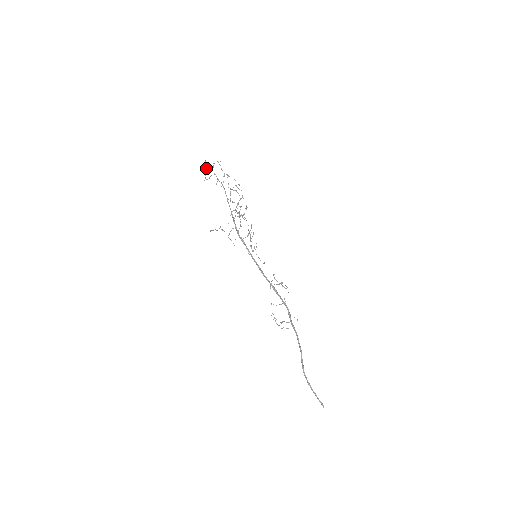
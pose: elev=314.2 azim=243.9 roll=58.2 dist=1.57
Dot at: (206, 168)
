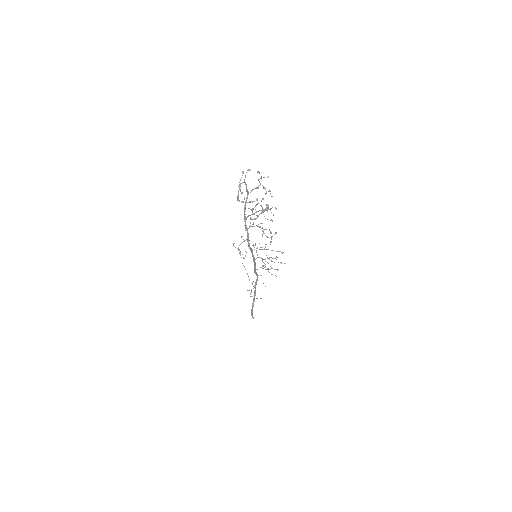
Dot at: occluded
